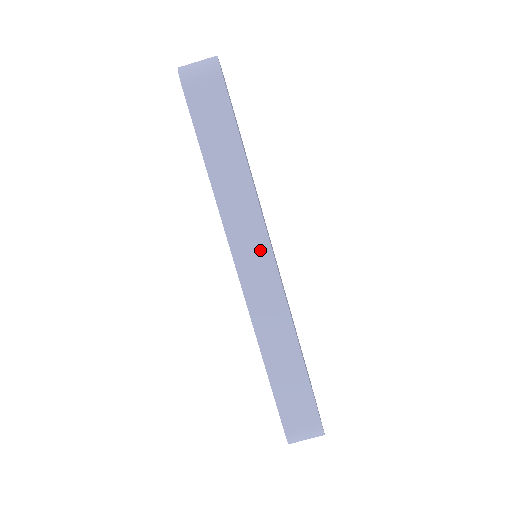
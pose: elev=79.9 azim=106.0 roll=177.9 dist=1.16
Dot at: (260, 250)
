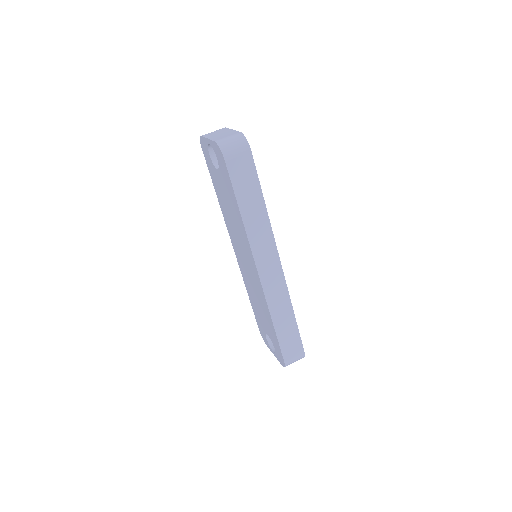
Dot at: (273, 260)
